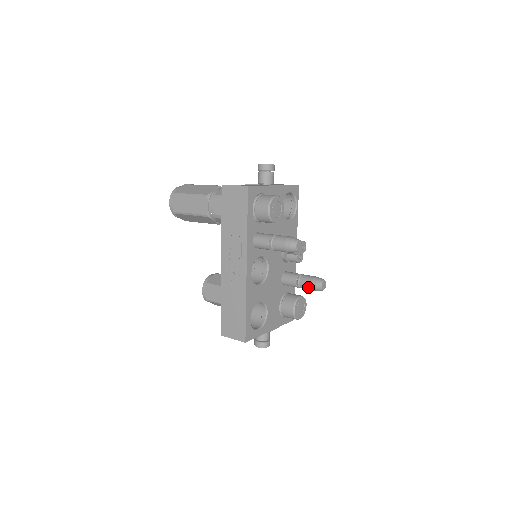
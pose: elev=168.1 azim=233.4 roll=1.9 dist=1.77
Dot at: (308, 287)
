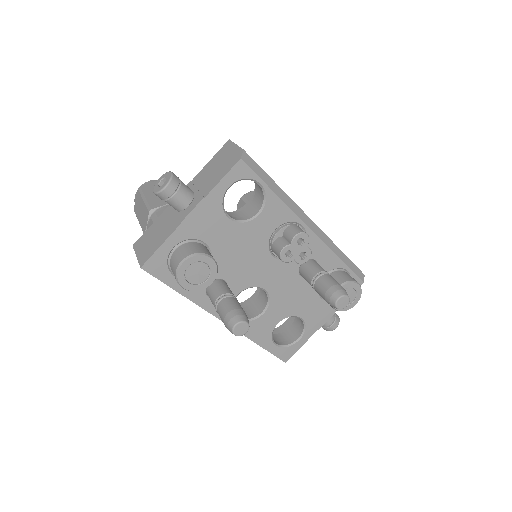
Dot at: occluded
